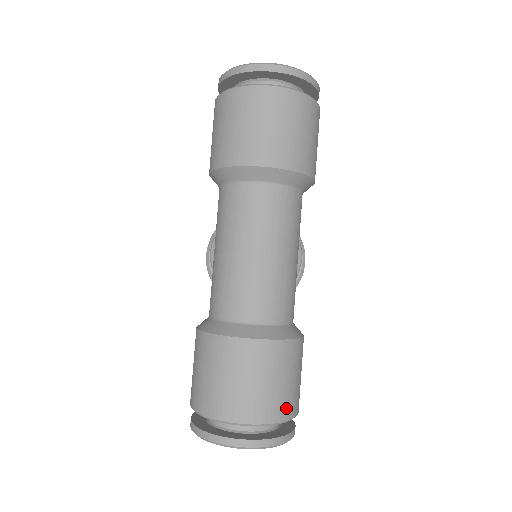
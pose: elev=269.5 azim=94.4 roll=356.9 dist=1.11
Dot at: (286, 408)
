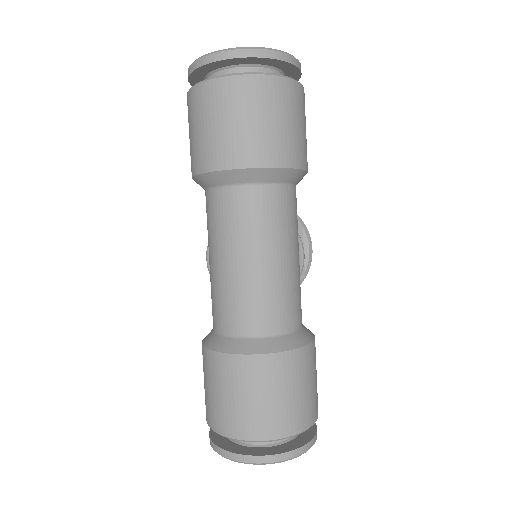
Dot at: (303, 418)
